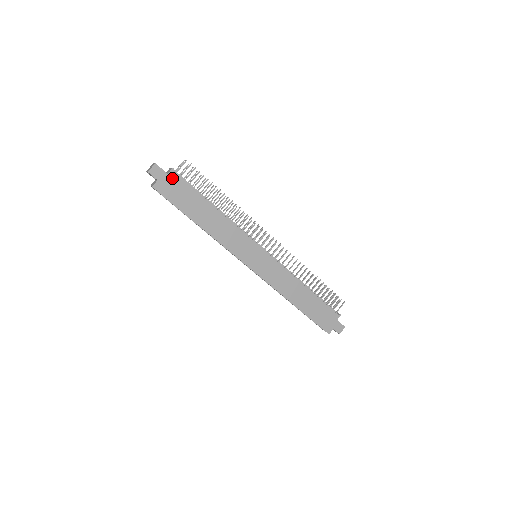
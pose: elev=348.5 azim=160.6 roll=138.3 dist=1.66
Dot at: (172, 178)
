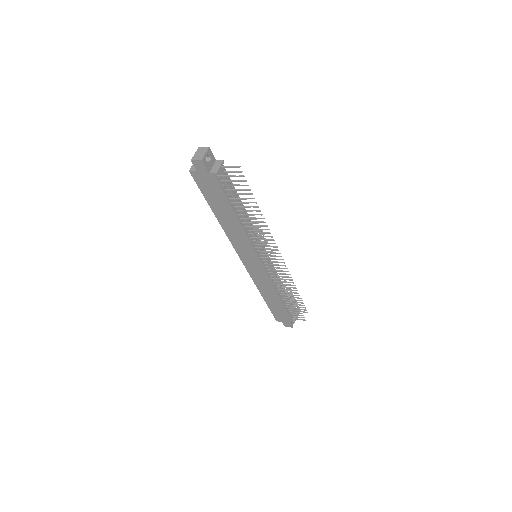
Dot at: (211, 178)
